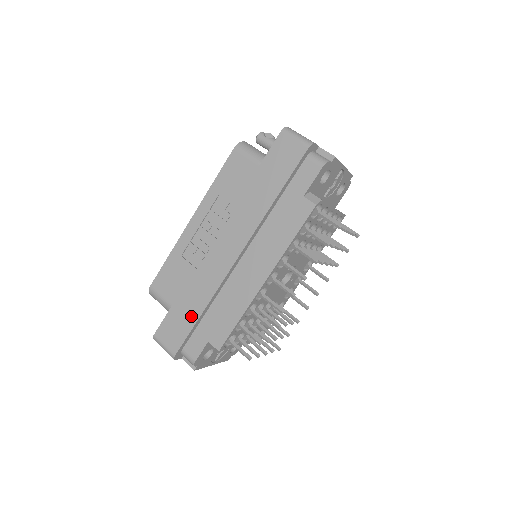
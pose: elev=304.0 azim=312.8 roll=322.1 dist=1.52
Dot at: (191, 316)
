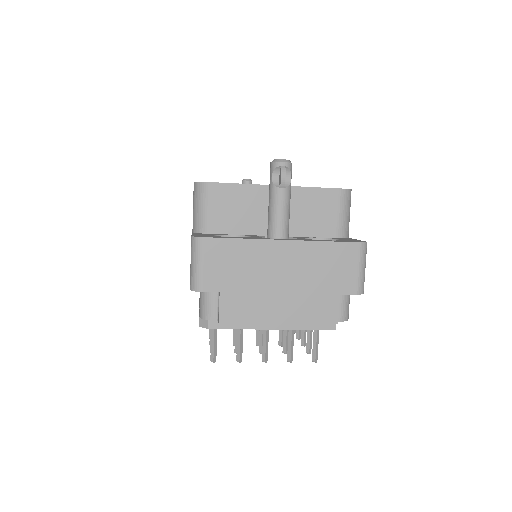
Dot at: occluded
